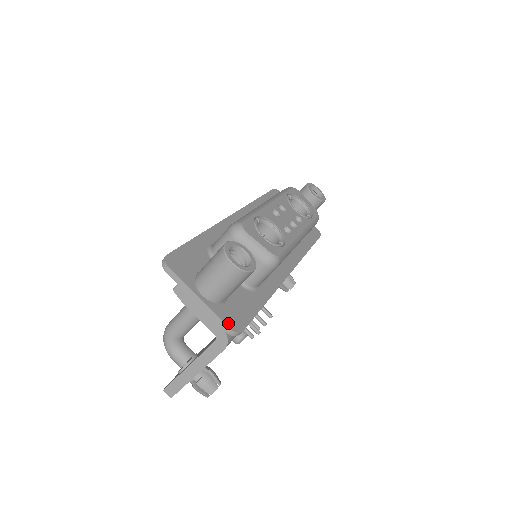
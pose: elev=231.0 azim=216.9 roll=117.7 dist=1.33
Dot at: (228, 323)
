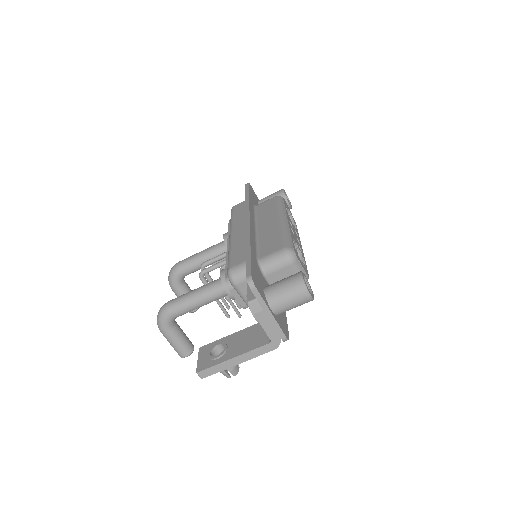
Dot at: (284, 333)
